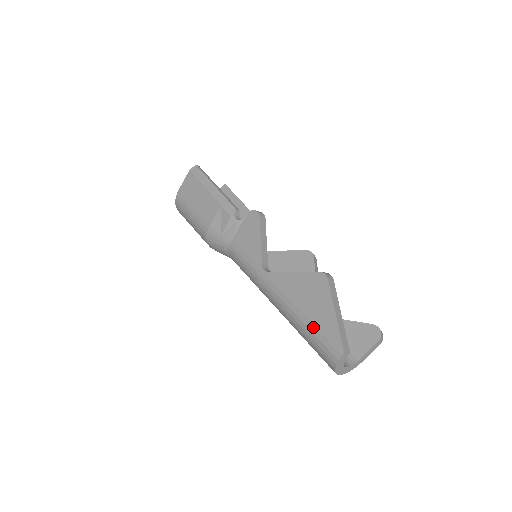
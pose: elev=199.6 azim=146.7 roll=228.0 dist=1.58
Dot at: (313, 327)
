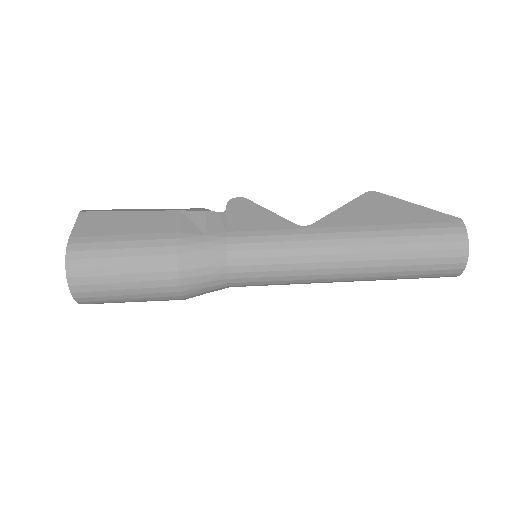
Dot at: (413, 224)
